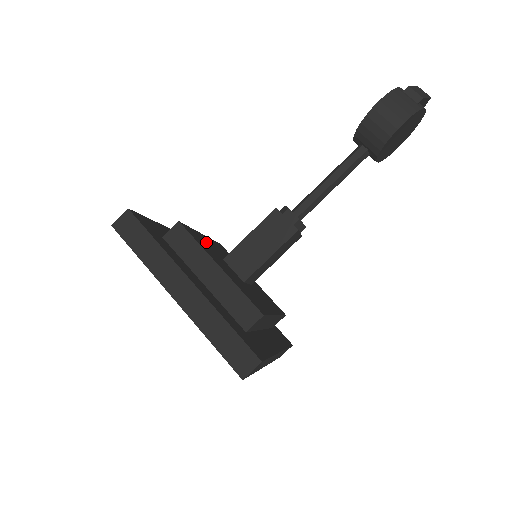
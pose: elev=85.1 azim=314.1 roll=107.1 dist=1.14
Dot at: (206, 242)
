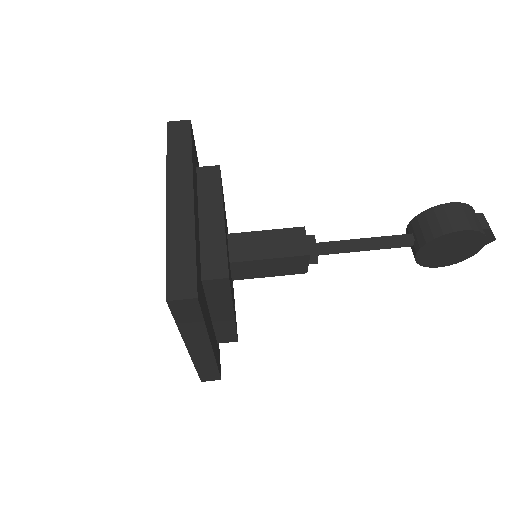
Dot at: occluded
